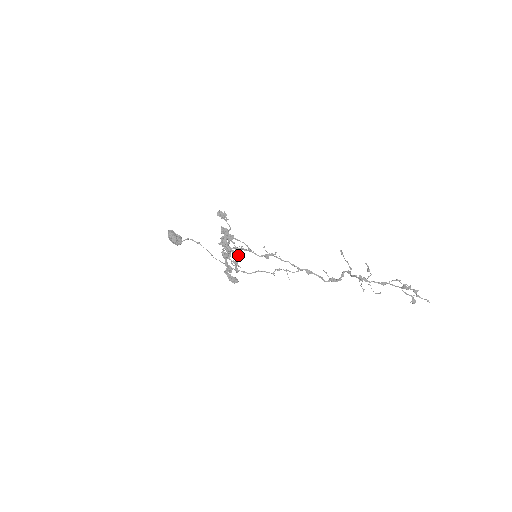
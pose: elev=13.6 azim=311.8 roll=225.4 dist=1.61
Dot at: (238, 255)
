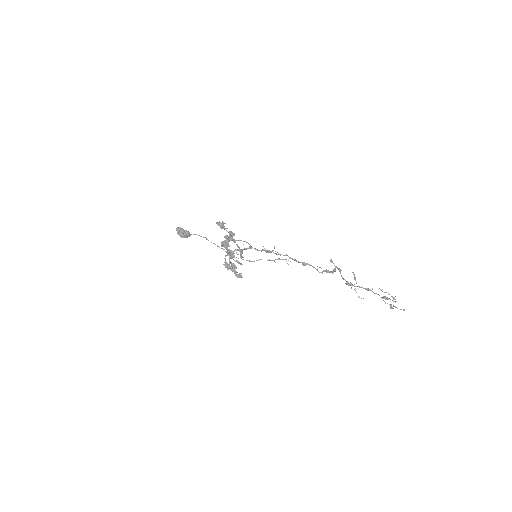
Dot at: occluded
